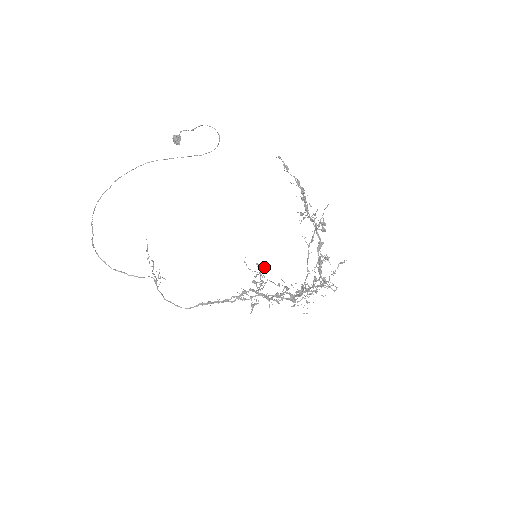
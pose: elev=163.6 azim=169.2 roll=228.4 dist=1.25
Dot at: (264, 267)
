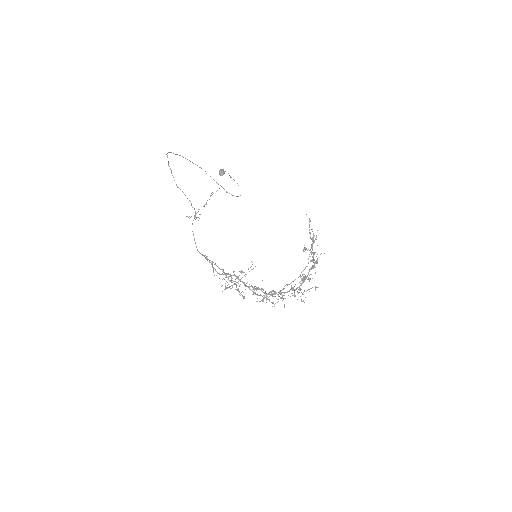
Dot at: occluded
